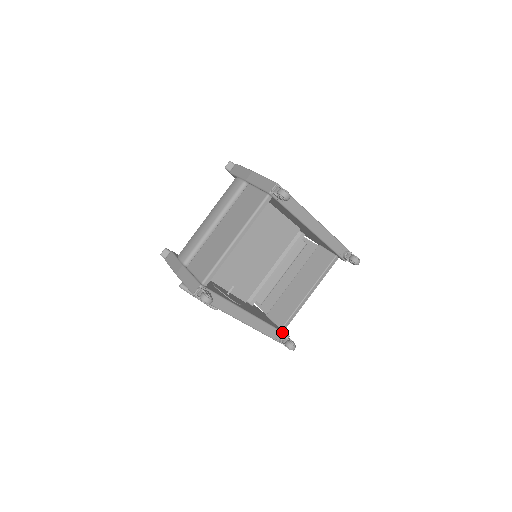
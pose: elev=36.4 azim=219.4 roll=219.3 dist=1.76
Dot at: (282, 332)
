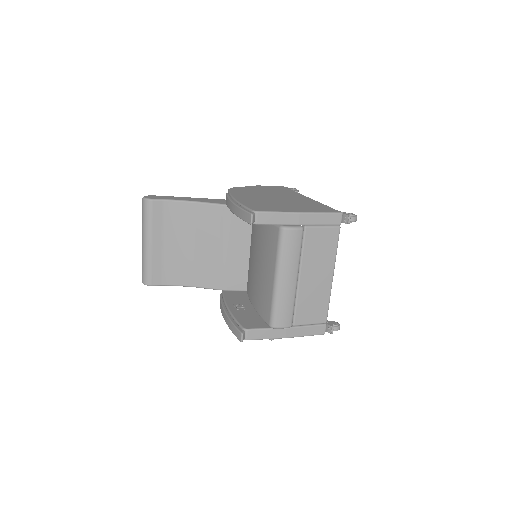
Dot at: occluded
